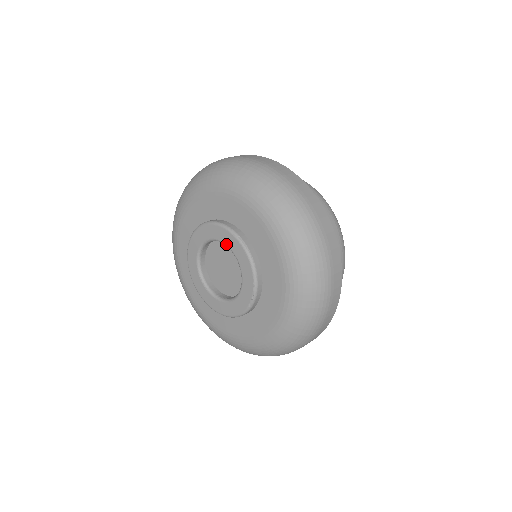
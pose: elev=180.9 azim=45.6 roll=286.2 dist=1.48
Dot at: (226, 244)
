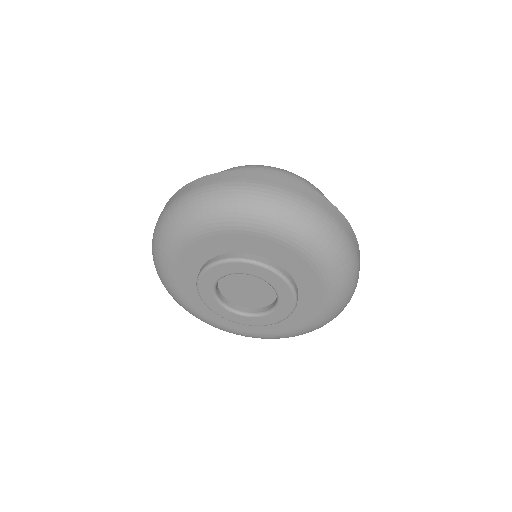
Dot at: (254, 275)
